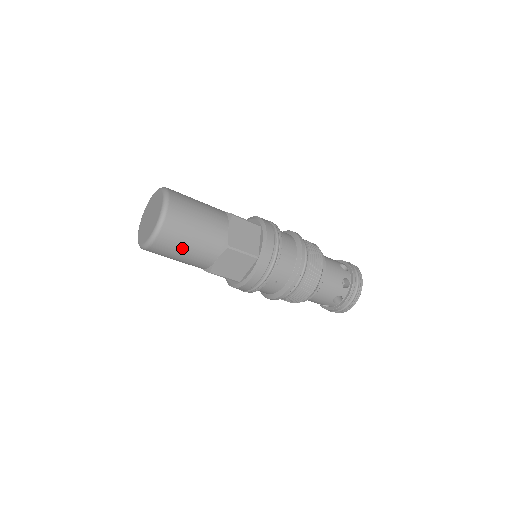
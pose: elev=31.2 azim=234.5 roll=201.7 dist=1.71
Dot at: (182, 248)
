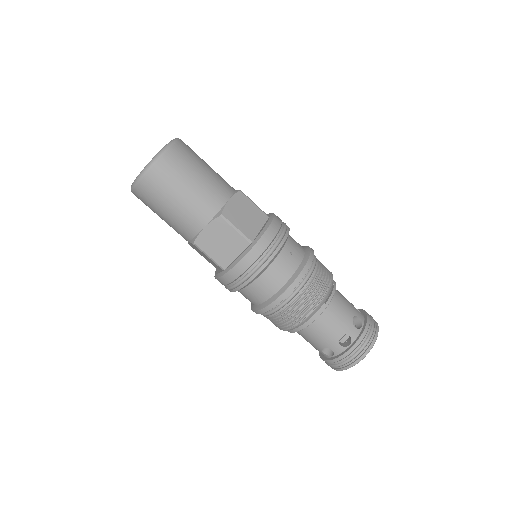
Dot at: (195, 170)
